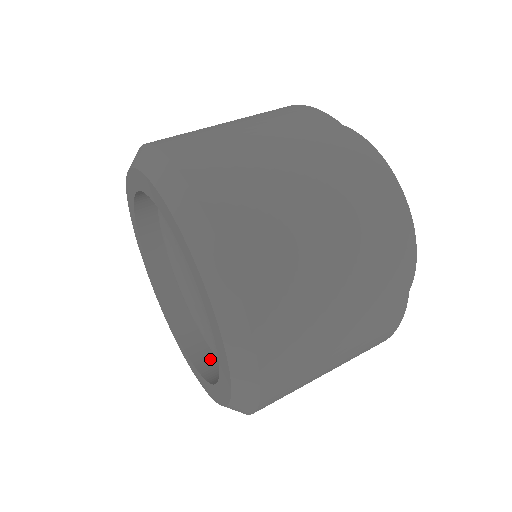
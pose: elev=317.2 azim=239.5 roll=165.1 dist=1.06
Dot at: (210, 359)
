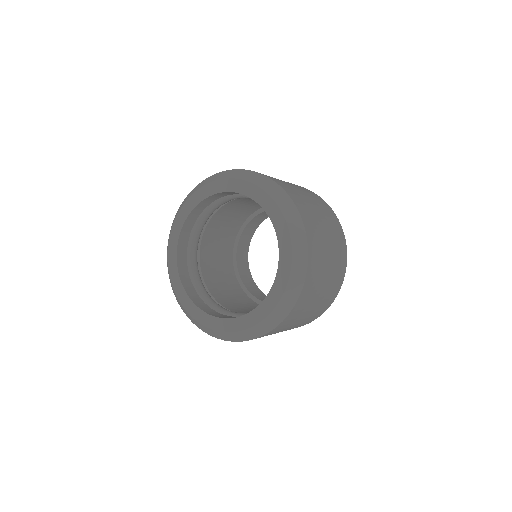
Dot at: (209, 309)
